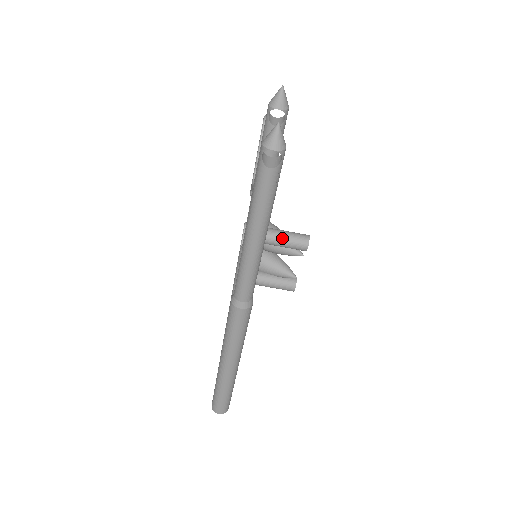
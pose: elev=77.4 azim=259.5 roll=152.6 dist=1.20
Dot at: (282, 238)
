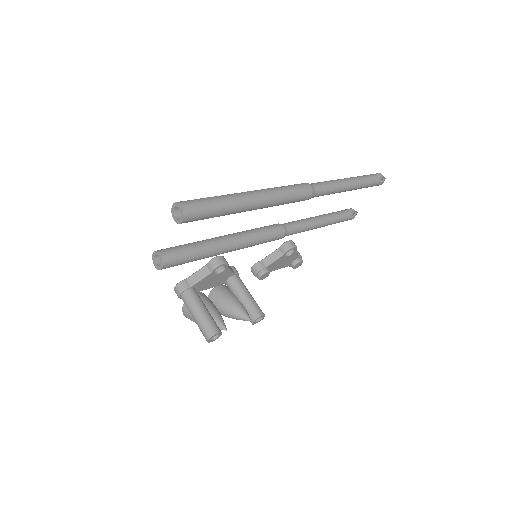
Dot at: (251, 295)
